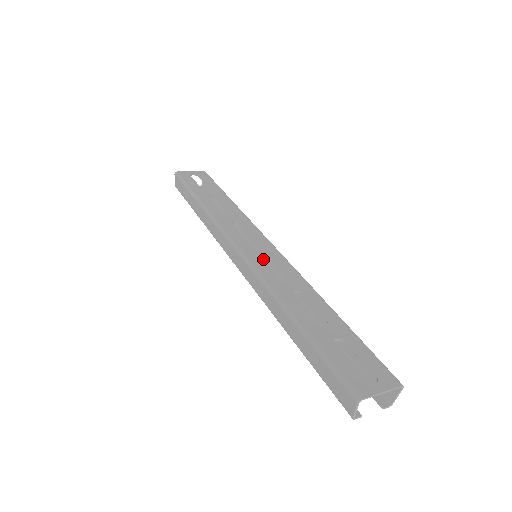
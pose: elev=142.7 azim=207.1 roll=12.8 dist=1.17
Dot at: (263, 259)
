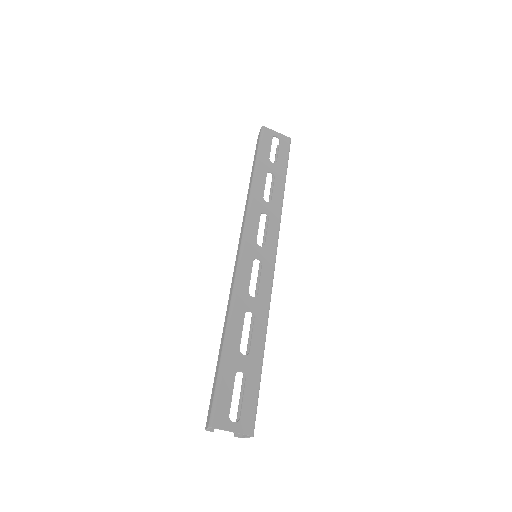
Dot at: occluded
